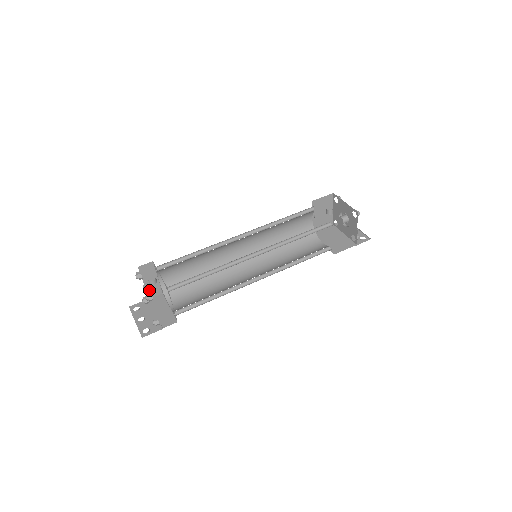
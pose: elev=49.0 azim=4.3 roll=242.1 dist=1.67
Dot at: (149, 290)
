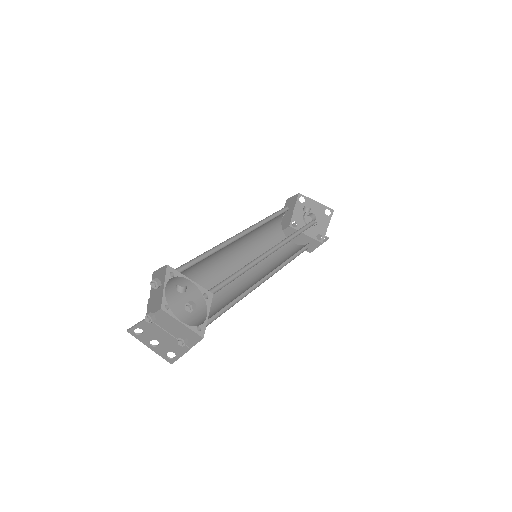
Dot at: (151, 305)
